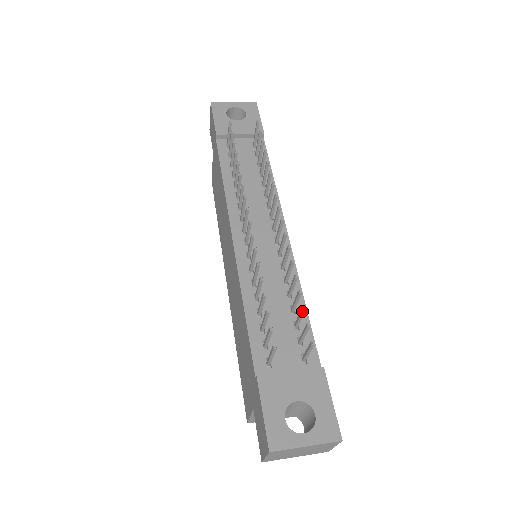
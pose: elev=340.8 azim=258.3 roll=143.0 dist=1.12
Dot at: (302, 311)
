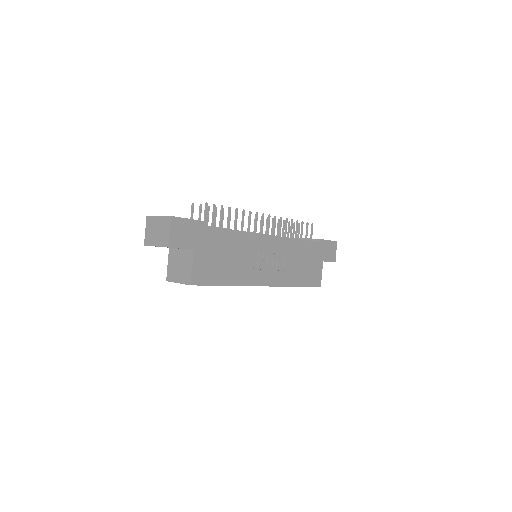
Dot at: (221, 208)
